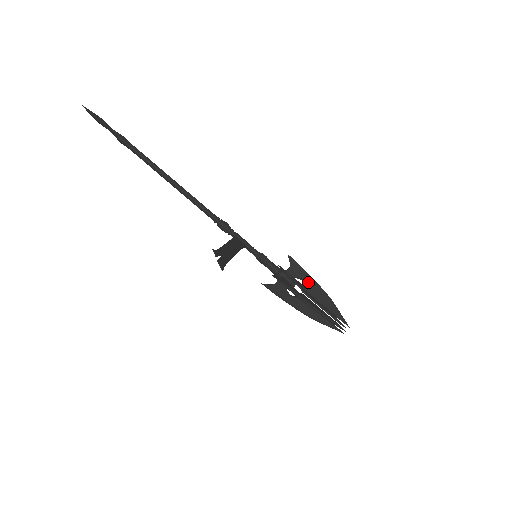
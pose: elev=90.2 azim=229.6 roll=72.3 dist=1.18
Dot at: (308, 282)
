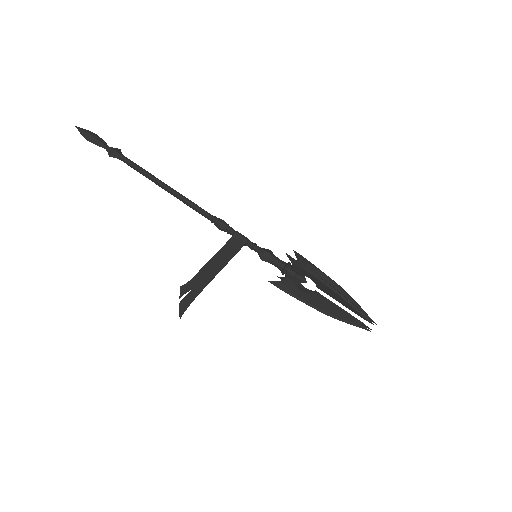
Dot at: (315, 280)
